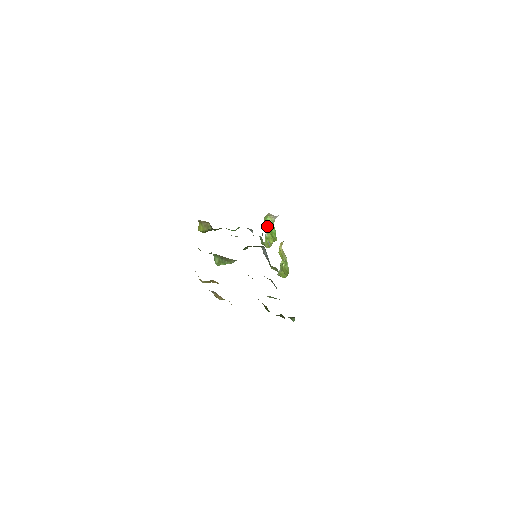
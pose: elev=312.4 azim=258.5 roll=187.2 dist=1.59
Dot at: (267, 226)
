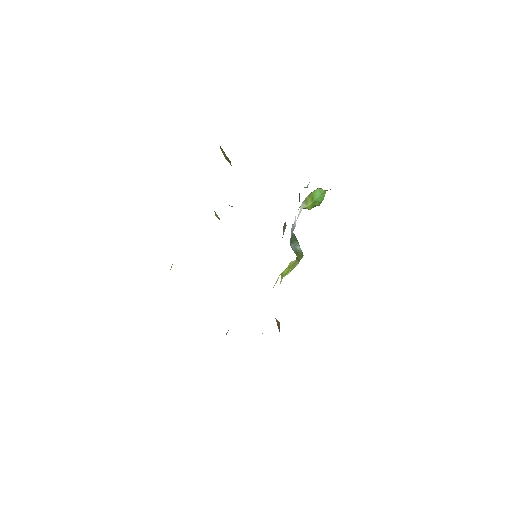
Dot at: (310, 199)
